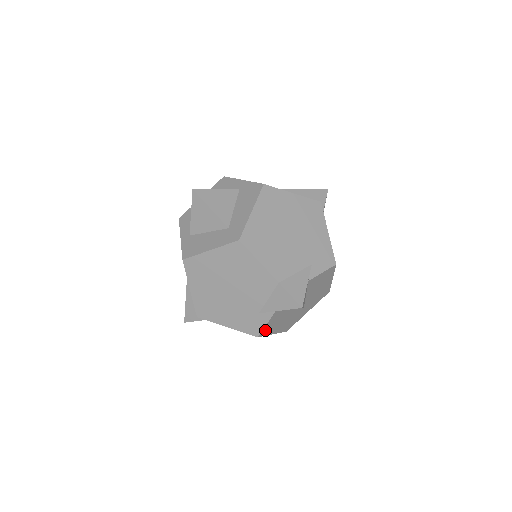
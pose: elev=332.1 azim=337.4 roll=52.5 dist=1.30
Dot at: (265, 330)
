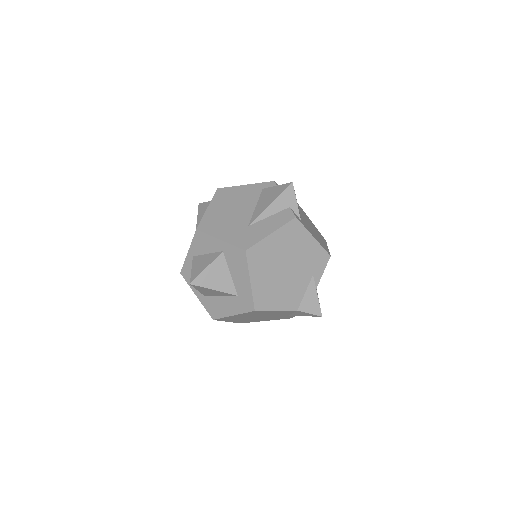
Dot at: occluded
